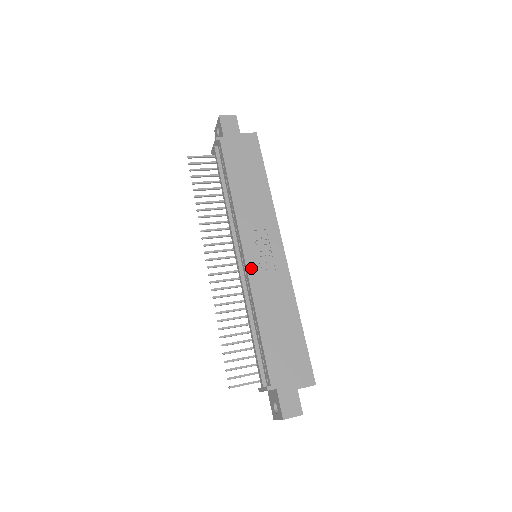
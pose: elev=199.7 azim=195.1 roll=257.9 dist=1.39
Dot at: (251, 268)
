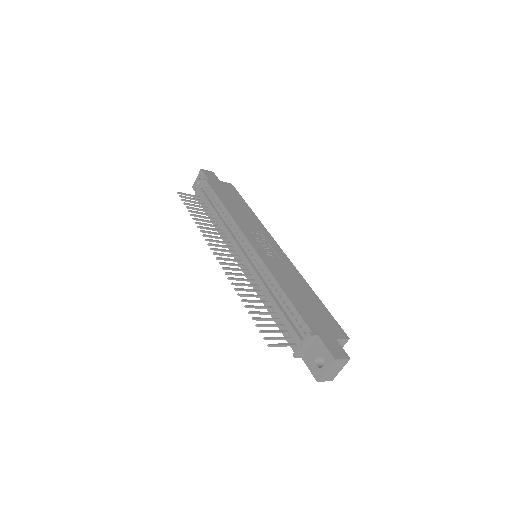
Dot at: (260, 253)
